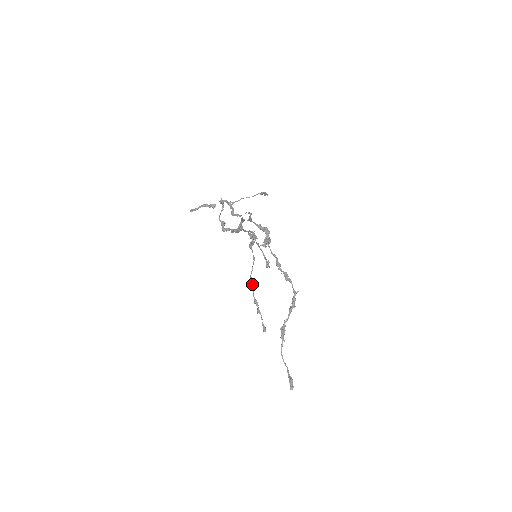
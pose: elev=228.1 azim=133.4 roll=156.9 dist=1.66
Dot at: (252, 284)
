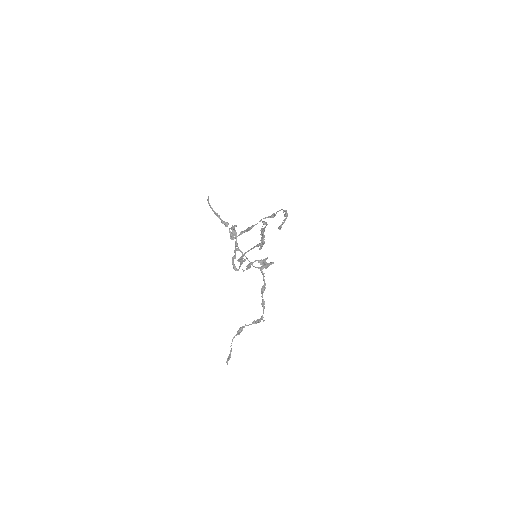
Dot at: occluded
